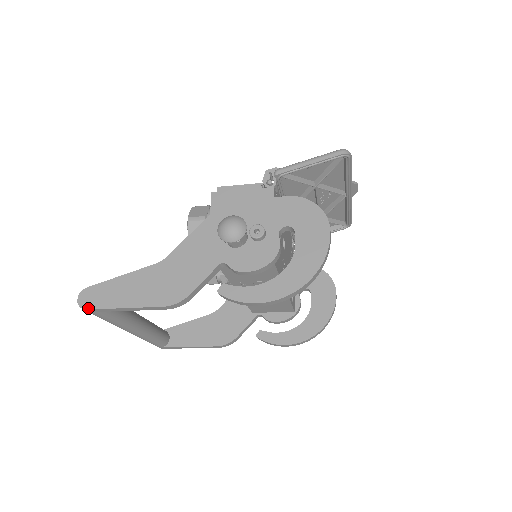
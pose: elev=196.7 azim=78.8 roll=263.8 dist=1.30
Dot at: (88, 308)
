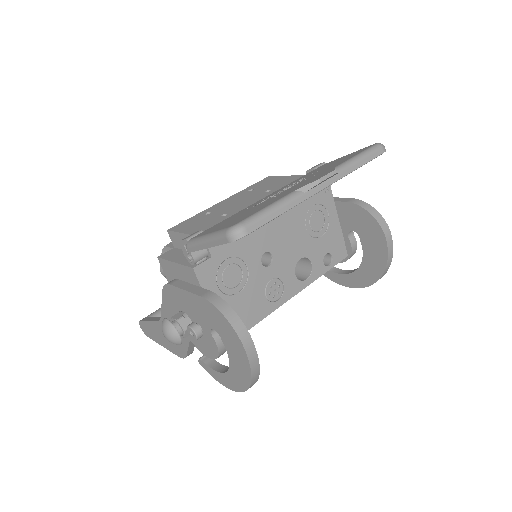
Dot at: occluded
